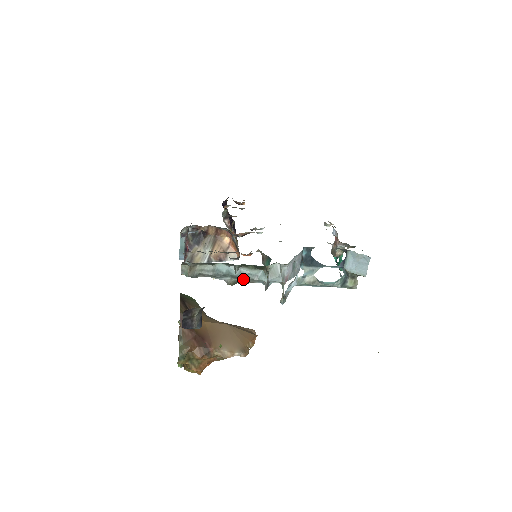
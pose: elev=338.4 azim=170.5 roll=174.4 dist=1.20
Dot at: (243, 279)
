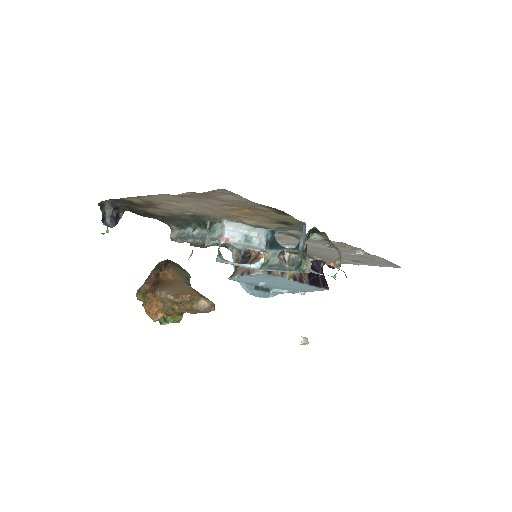
Dot at: (199, 240)
